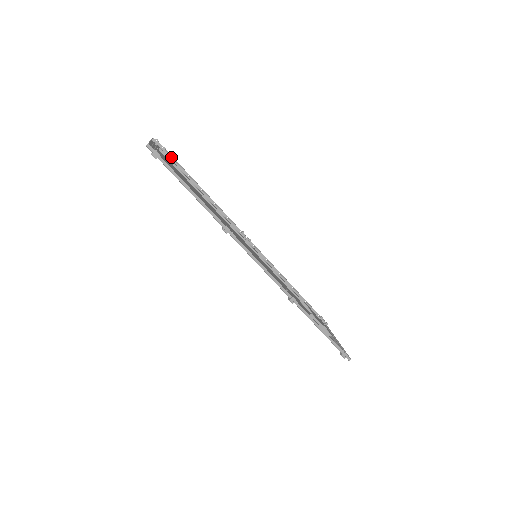
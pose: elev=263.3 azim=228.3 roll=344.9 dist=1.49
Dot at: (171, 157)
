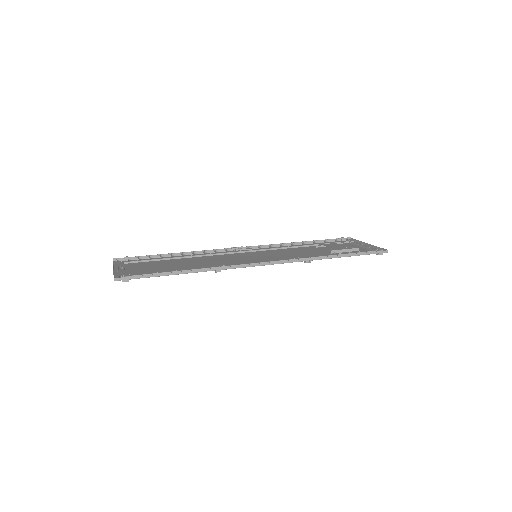
Dot at: occluded
